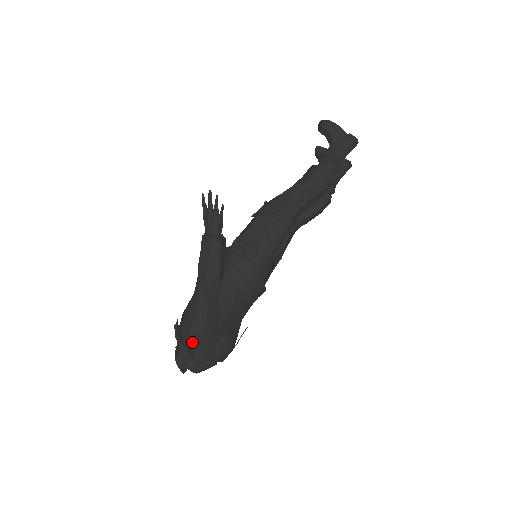
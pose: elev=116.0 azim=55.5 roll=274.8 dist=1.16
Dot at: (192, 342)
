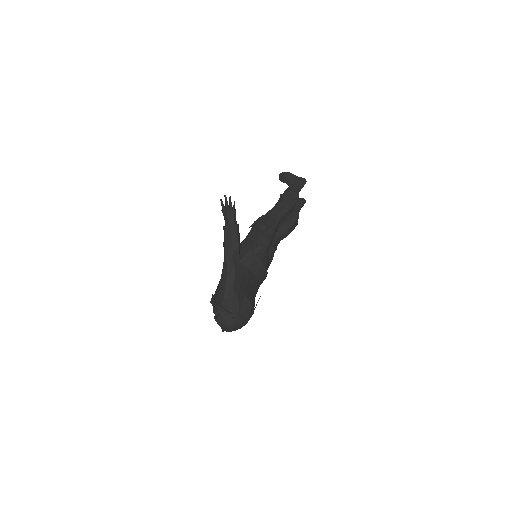
Dot at: (227, 299)
